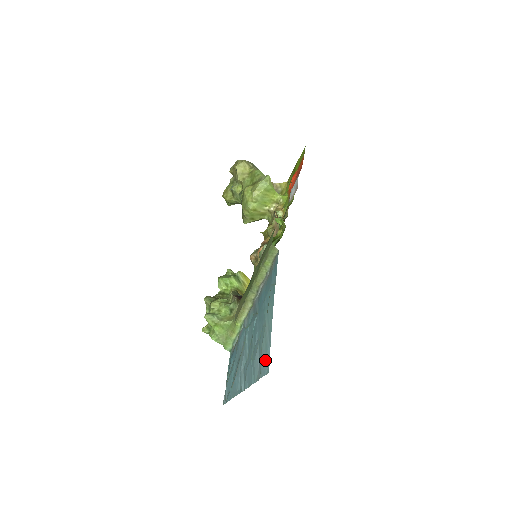
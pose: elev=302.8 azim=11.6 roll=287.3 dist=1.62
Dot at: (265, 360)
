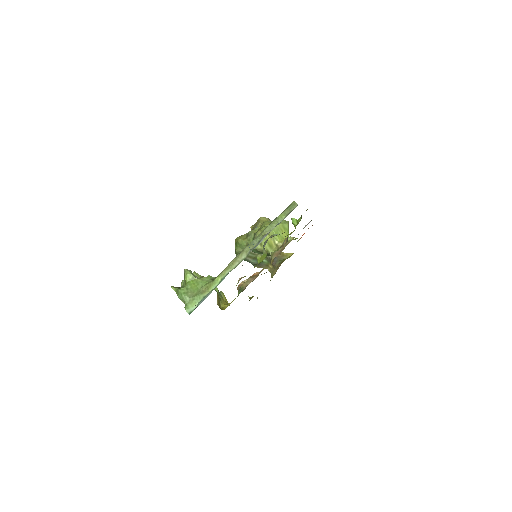
Dot at: occluded
